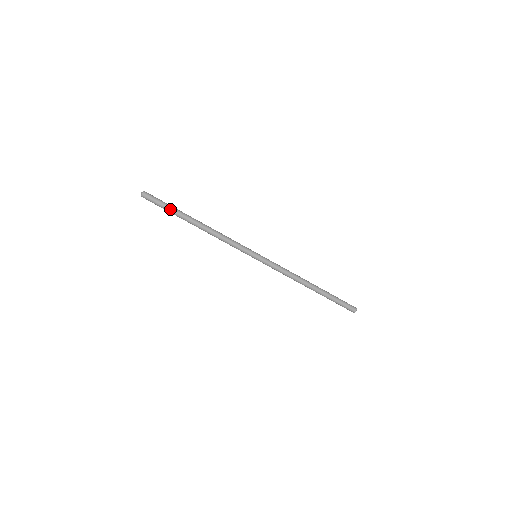
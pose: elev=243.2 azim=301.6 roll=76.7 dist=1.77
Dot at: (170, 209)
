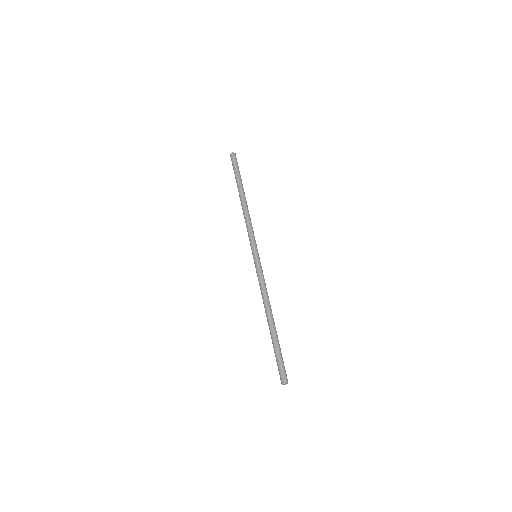
Dot at: (239, 174)
